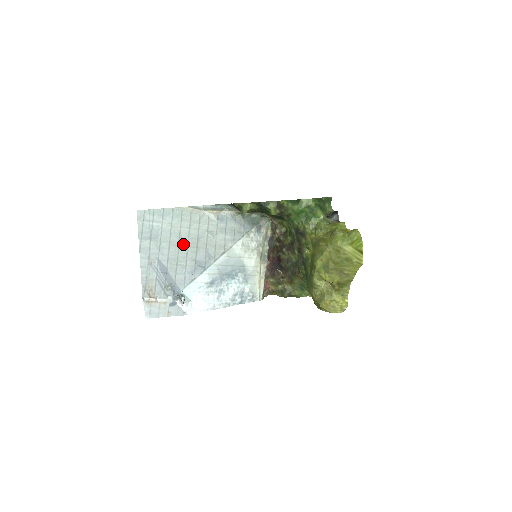
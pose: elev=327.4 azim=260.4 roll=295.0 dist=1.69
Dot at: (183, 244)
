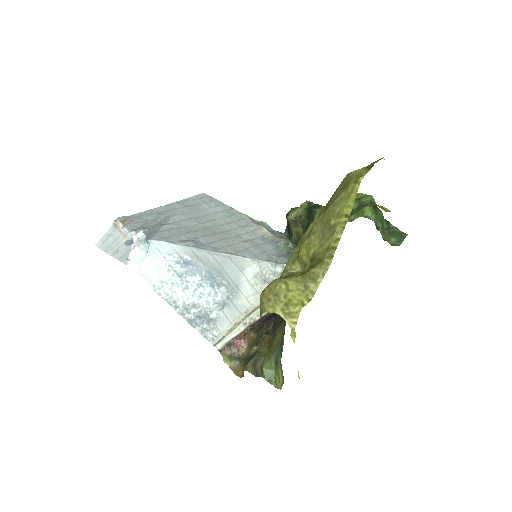
Dot at: (205, 226)
